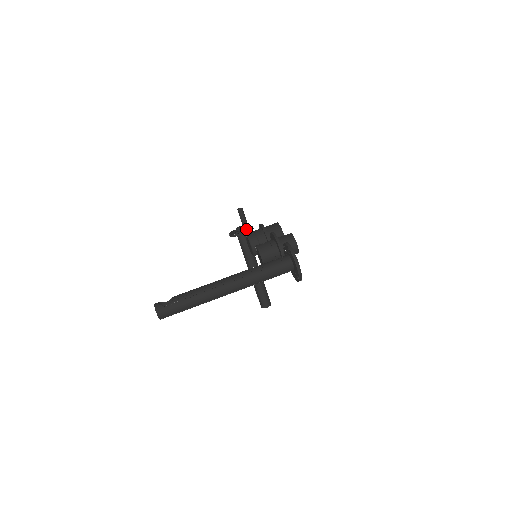
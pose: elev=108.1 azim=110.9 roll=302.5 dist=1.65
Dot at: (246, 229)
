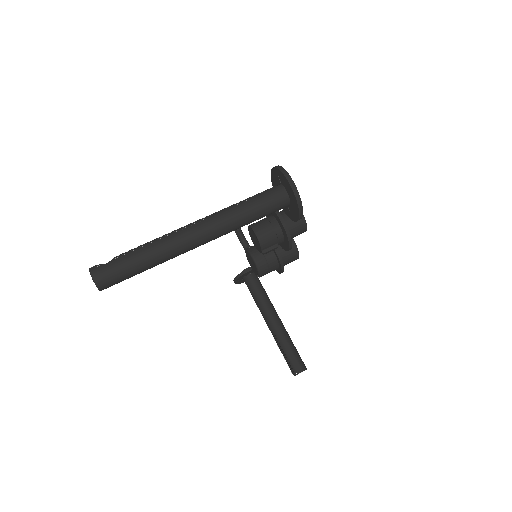
Dot at: (244, 243)
